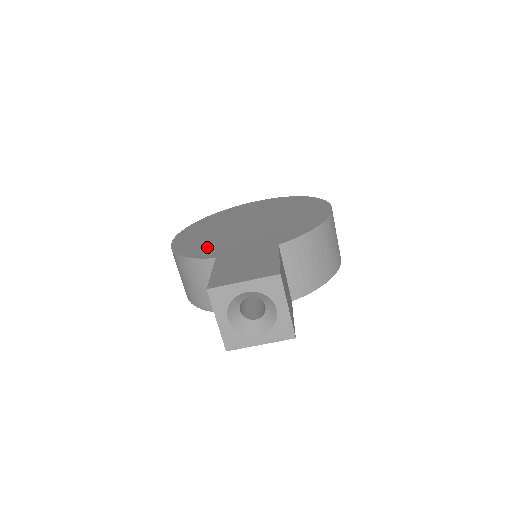
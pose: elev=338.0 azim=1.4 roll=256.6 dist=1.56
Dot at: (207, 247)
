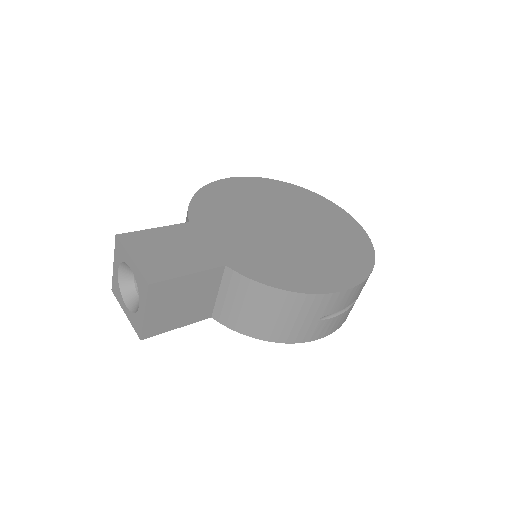
Dot at: (216, 208)
